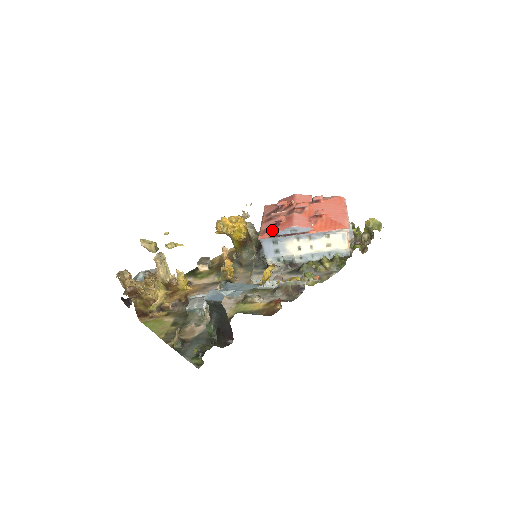
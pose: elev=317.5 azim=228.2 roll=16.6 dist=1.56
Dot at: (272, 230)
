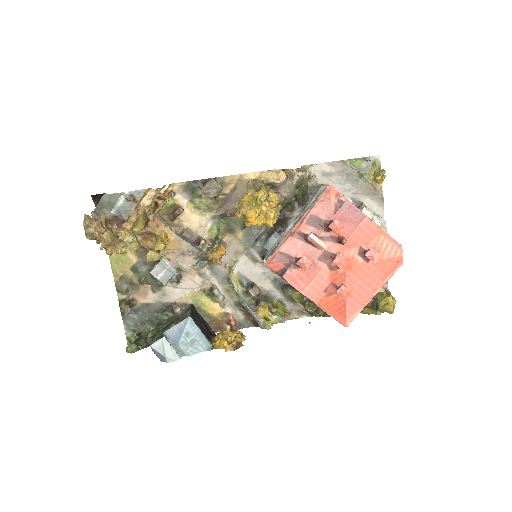
Dot at: (286, 266)
